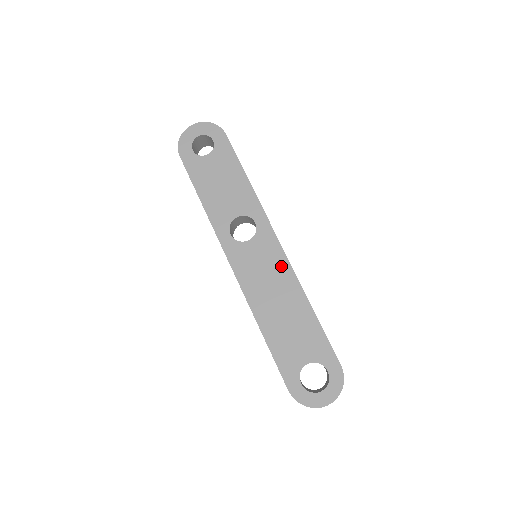
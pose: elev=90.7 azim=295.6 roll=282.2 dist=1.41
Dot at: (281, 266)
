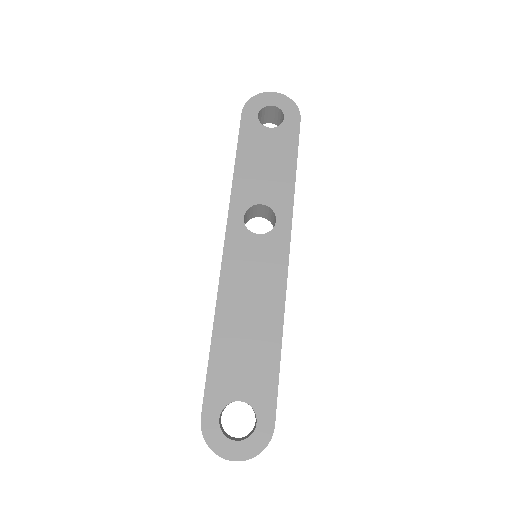
Dot at: (276, 280)
